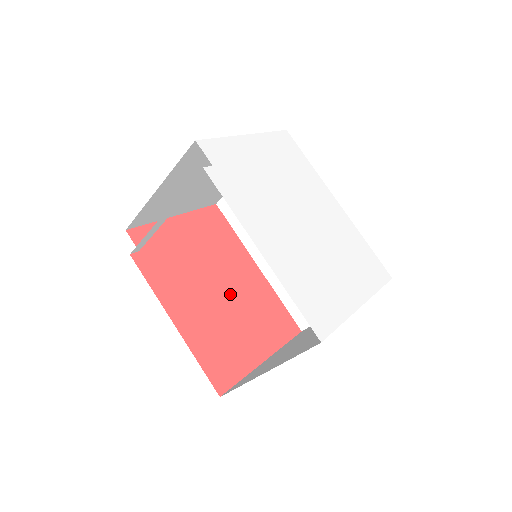
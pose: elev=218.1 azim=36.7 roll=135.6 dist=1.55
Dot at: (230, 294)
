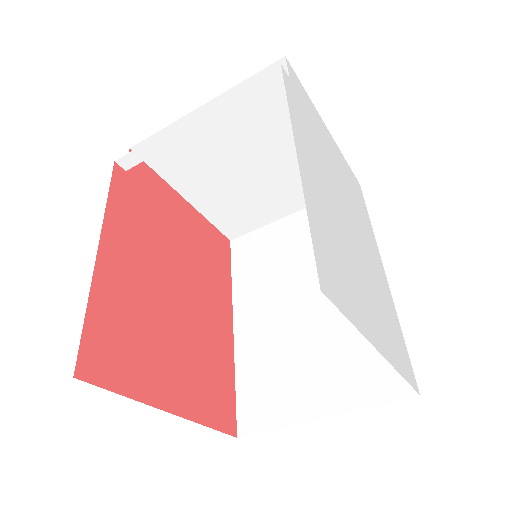
Dot at: (185, 308)
